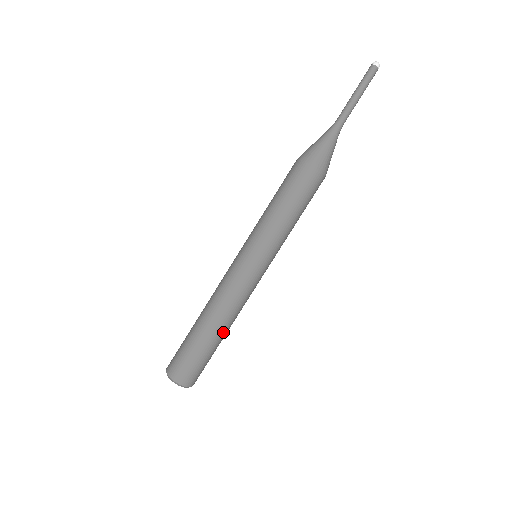
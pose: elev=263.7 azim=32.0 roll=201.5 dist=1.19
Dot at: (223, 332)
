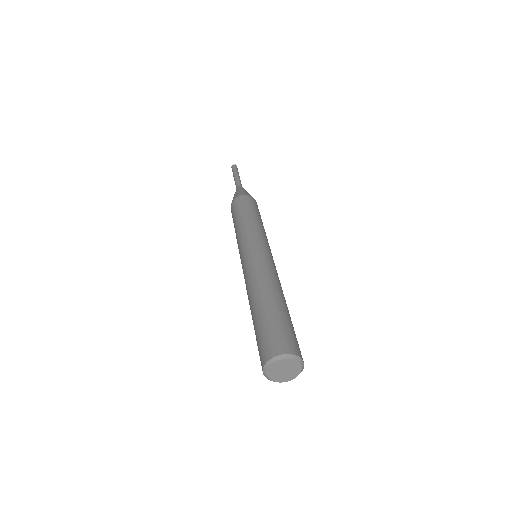
Dot at: (267, 296)
